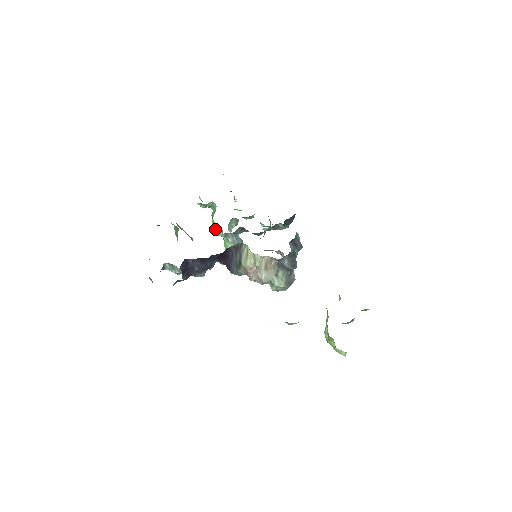
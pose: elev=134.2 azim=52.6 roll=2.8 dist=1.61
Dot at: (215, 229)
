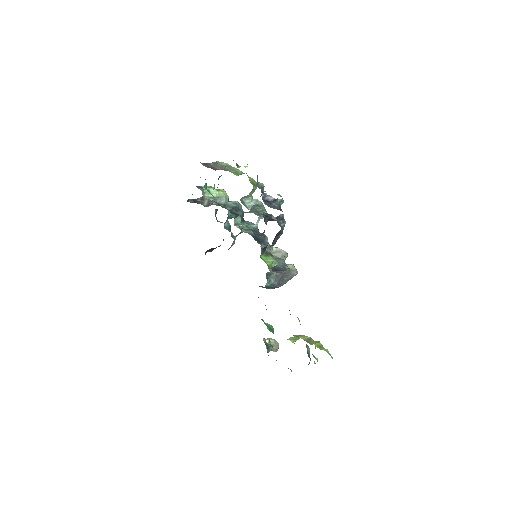
Dot at: (228, 212)
